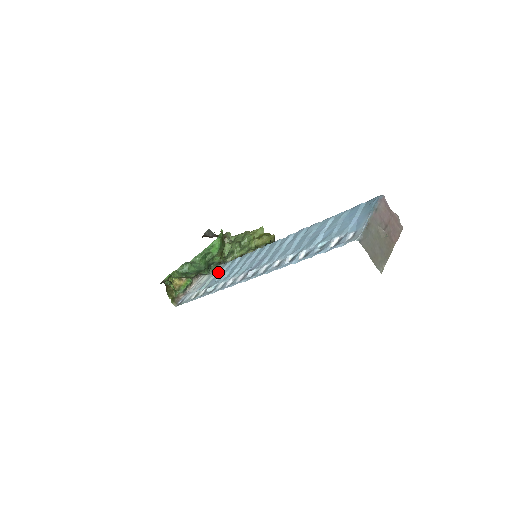
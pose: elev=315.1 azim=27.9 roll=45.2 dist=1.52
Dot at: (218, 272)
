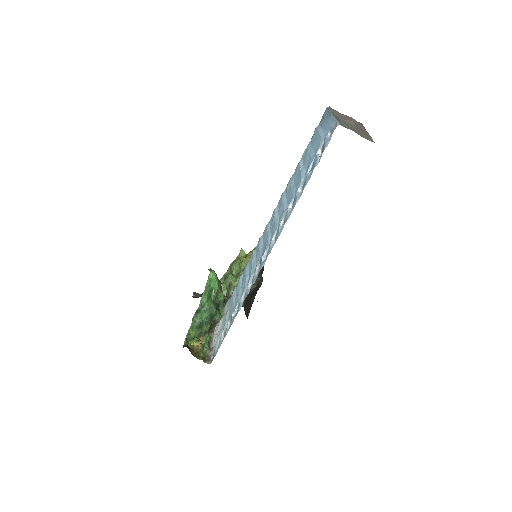
Dot at: (230, 304)
